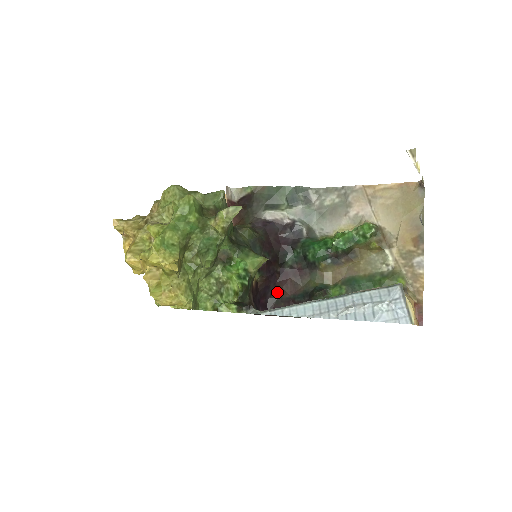
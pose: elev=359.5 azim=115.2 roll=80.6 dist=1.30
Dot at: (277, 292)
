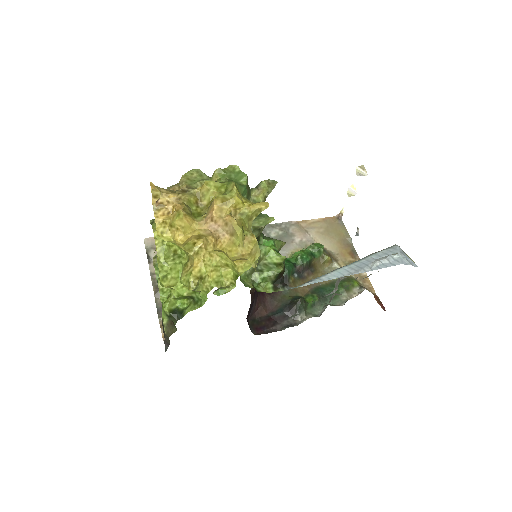
Dot at: (255, 312)
